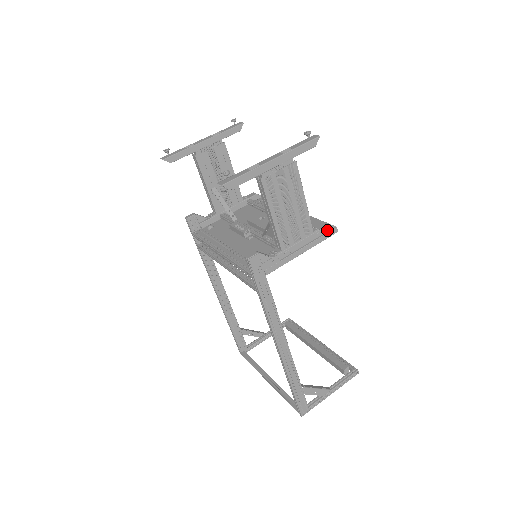
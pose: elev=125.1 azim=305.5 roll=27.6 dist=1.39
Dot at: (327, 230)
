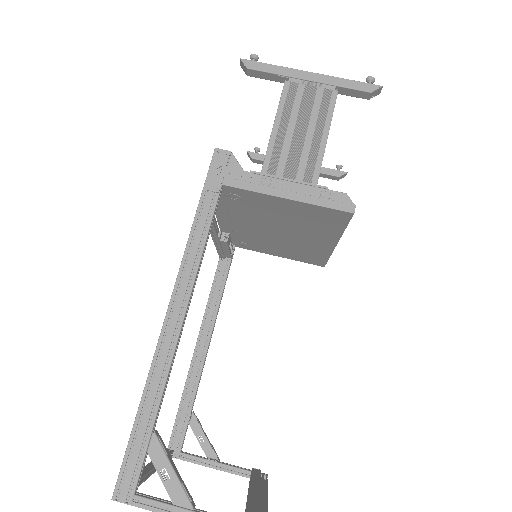
Dot at: (339, 199)
